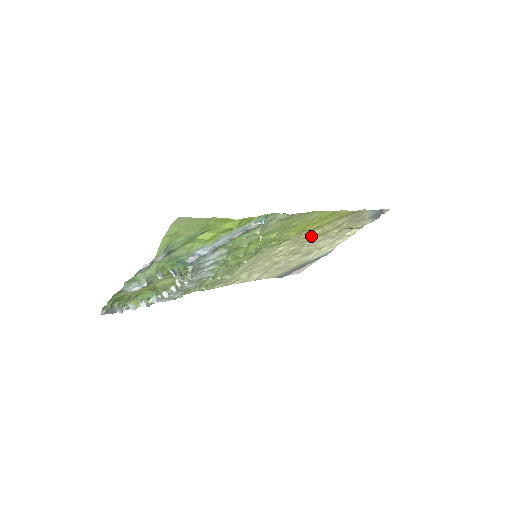
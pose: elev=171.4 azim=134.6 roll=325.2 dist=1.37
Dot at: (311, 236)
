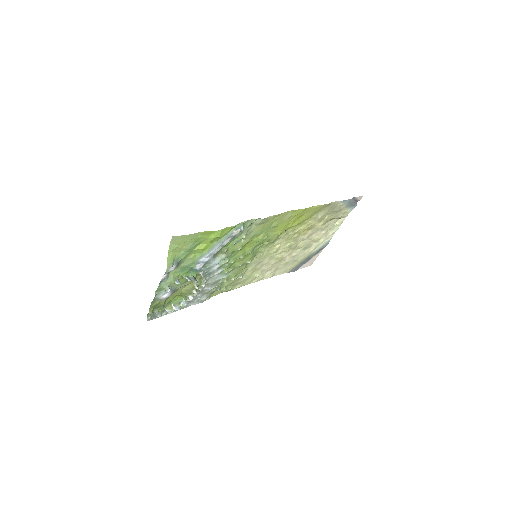
Dot at: (299, 232)
